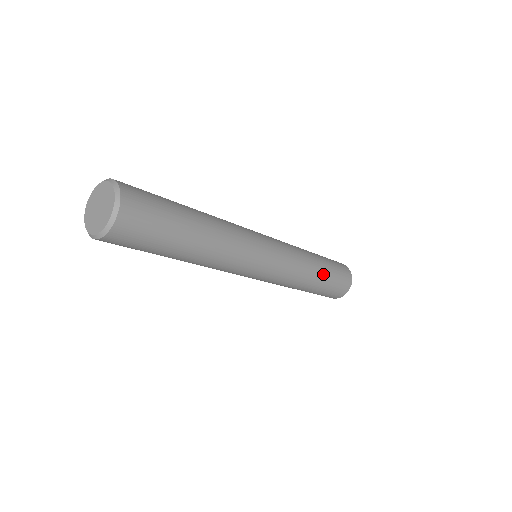
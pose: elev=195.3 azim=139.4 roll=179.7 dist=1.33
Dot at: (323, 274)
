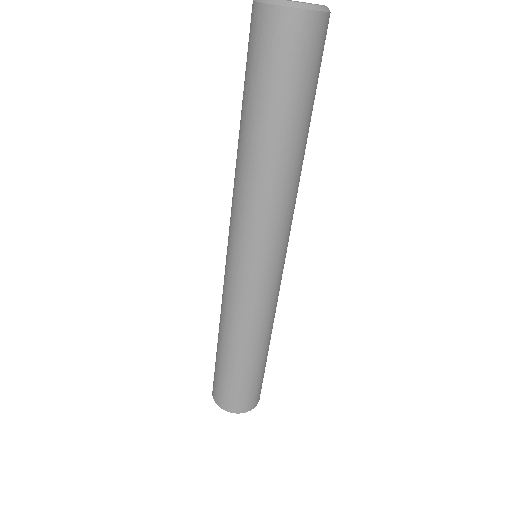
Dot at: occluded
